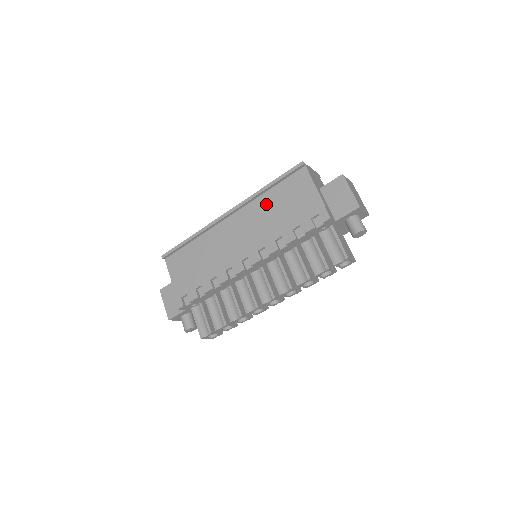
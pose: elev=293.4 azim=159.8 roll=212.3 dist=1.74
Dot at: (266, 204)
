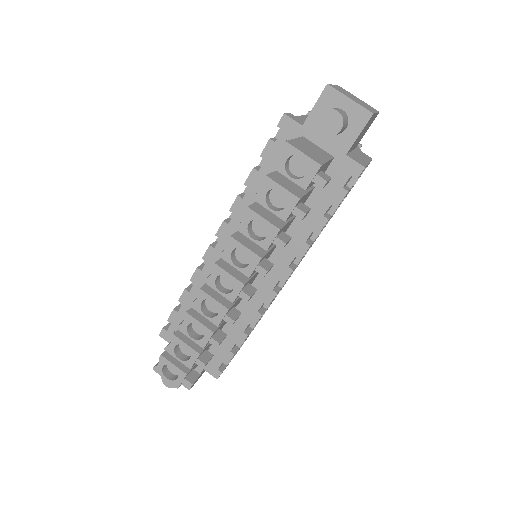
Dot at: occluded
